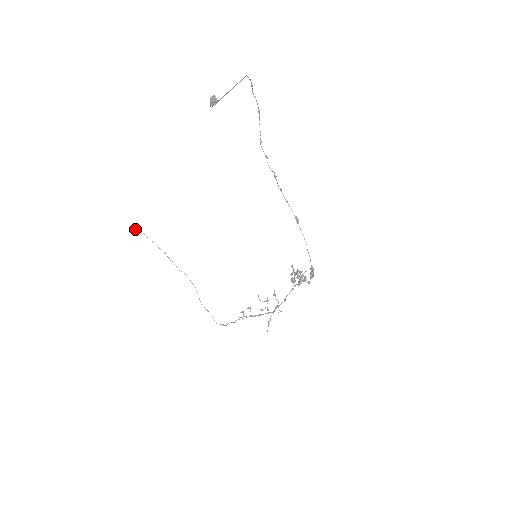
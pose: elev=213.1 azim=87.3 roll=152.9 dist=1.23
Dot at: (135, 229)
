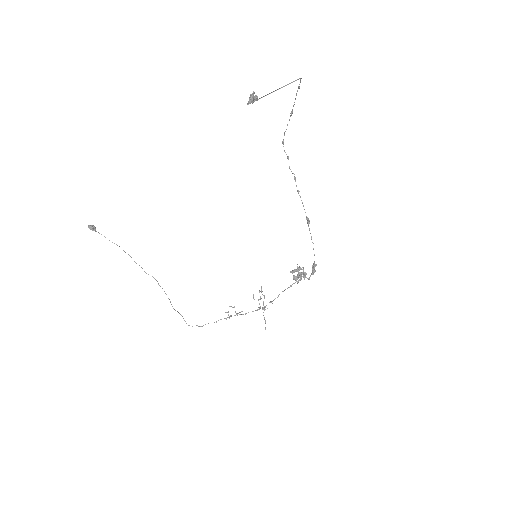
Dot at: (90, 229)
